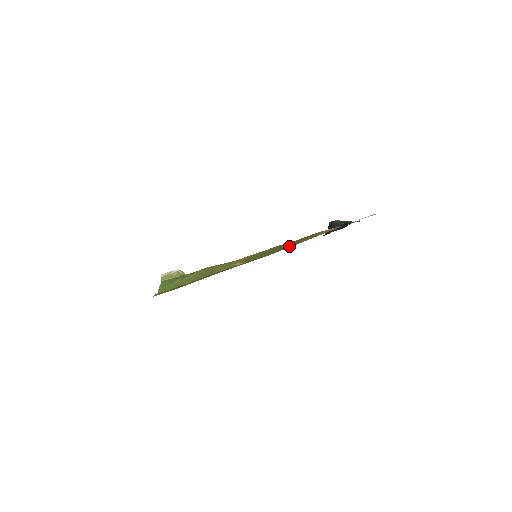
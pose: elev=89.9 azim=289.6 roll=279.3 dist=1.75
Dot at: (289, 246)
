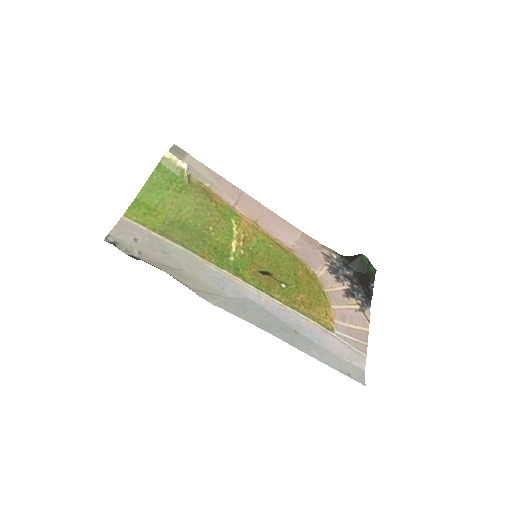
Dot at: (284, 295)
